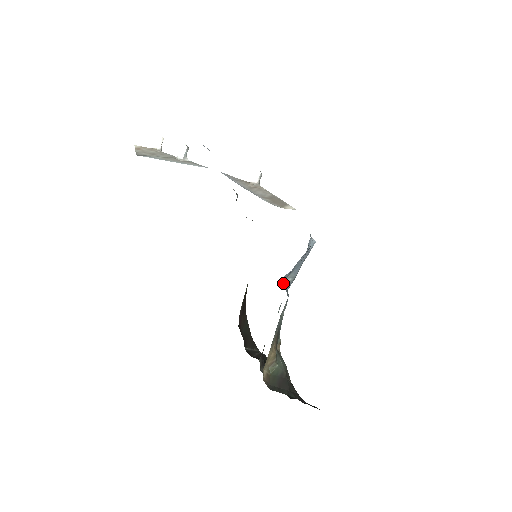
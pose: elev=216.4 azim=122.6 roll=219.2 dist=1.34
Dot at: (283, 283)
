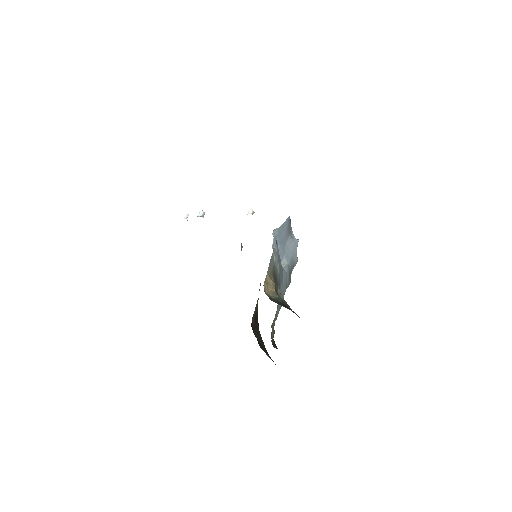
Dot at: occluded
